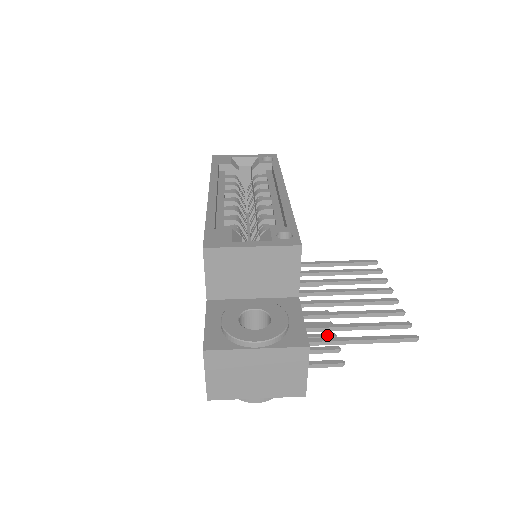
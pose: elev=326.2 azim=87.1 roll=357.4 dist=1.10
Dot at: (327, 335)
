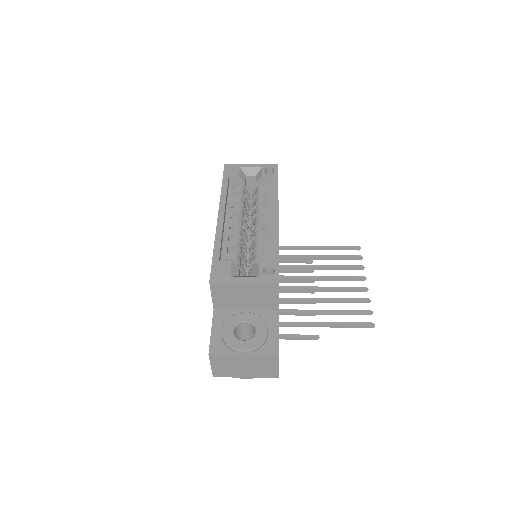
Dot at: occluded
